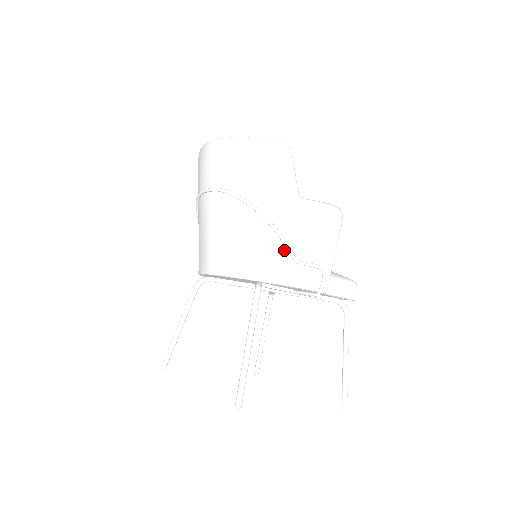
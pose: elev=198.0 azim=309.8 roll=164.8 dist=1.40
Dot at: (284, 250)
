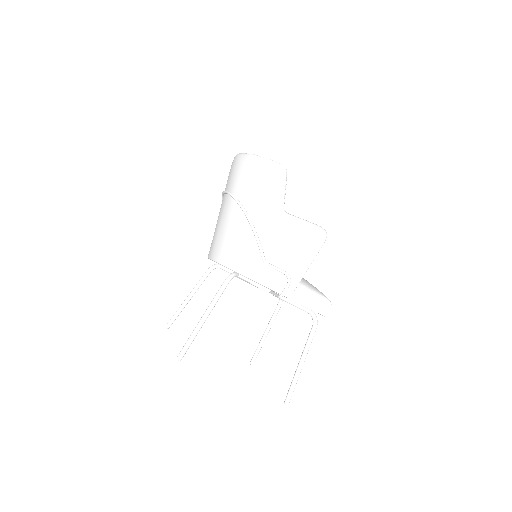
Dot at: (258, 251)
